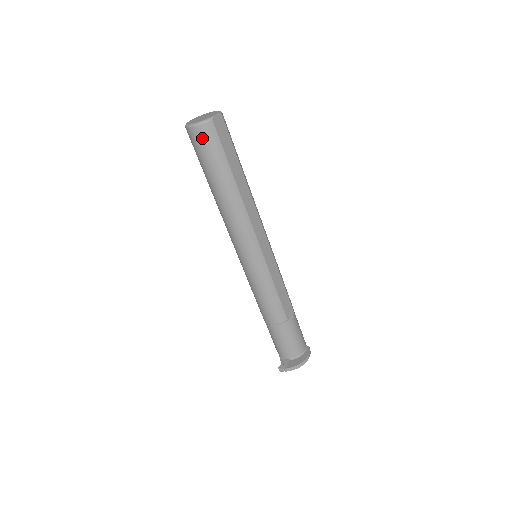
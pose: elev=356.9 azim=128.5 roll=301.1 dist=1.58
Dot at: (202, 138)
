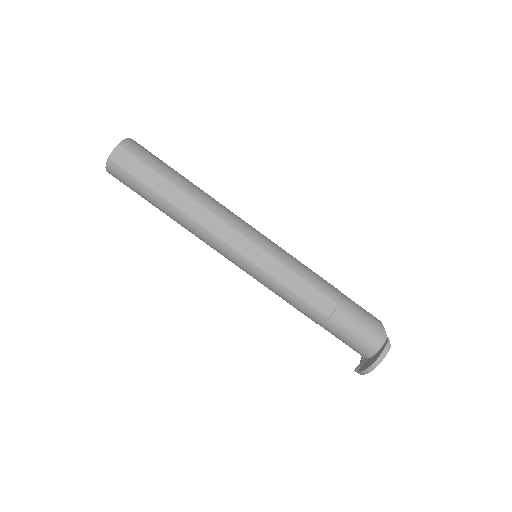
Dot at: (117, 178)
